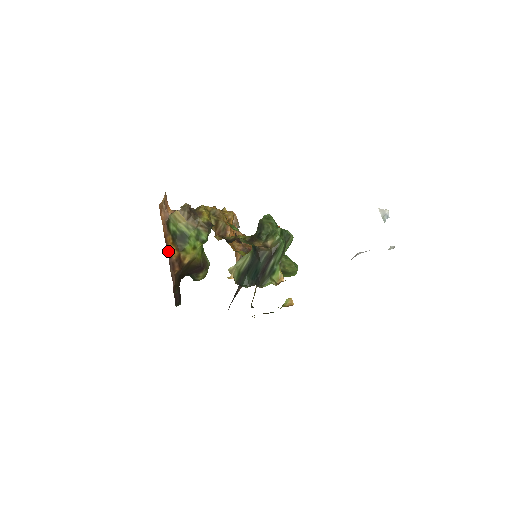
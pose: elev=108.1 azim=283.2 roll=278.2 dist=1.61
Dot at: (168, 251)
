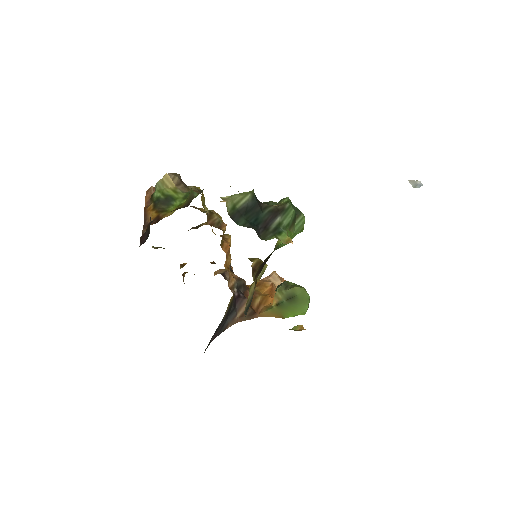
Dot at: (145, 219)
